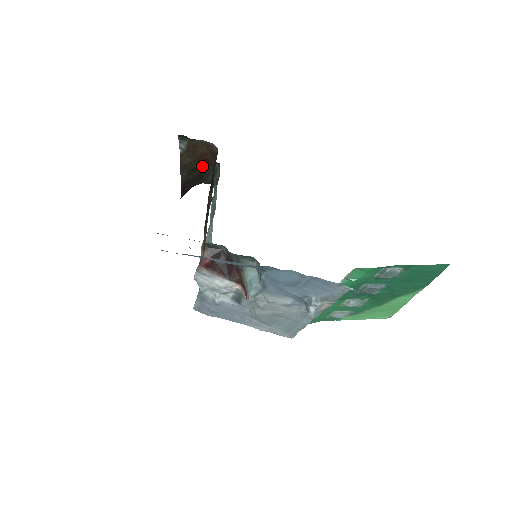
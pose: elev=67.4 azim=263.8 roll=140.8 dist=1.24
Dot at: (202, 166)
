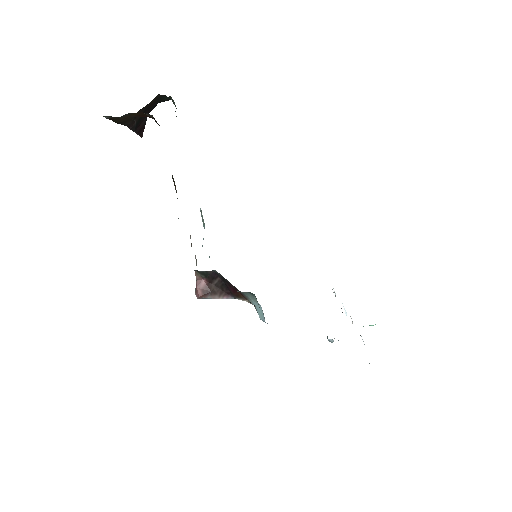
Dot at: occluded
